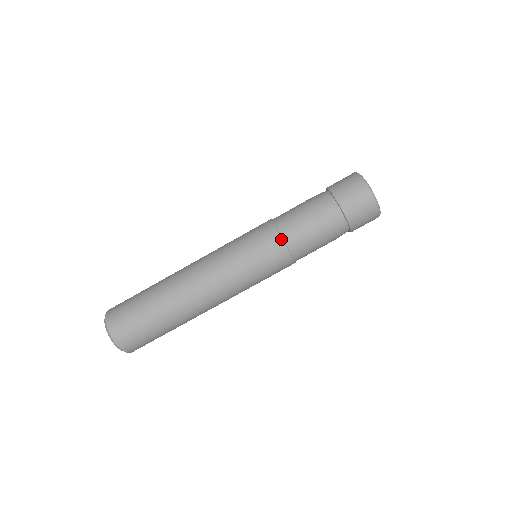
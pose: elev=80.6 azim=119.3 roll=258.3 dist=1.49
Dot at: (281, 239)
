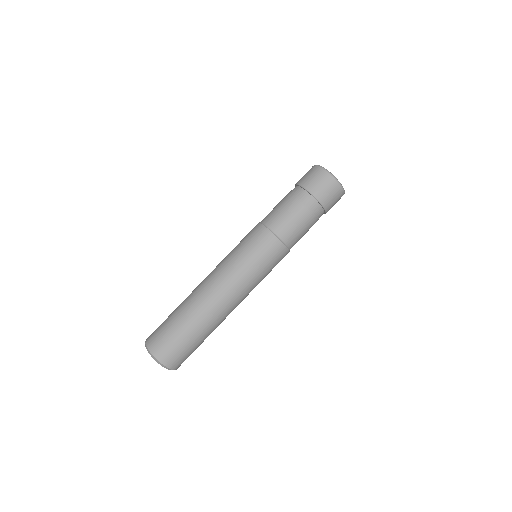
Dot at: (275, 236)
